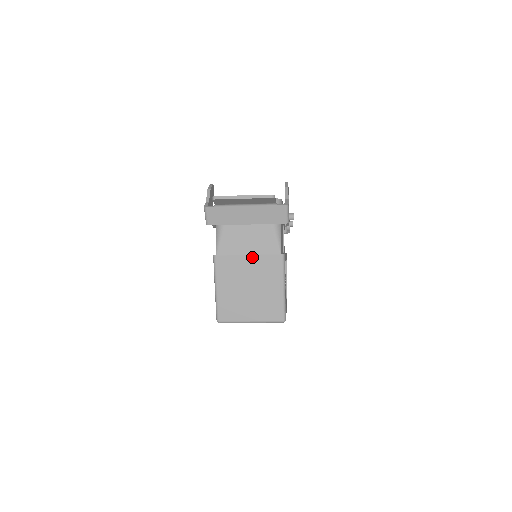
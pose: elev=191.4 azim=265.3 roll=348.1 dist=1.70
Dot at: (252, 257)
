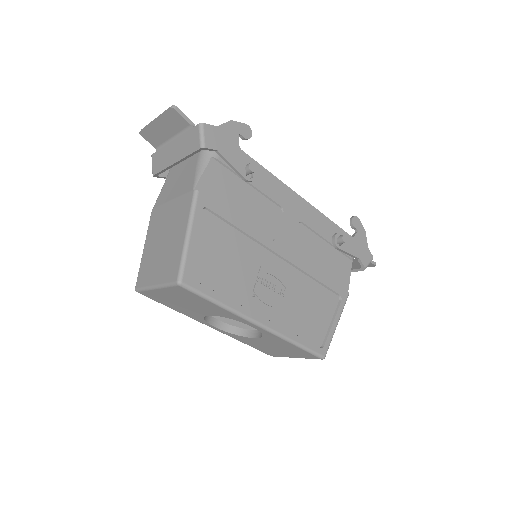
Dot at: (173, 202)
